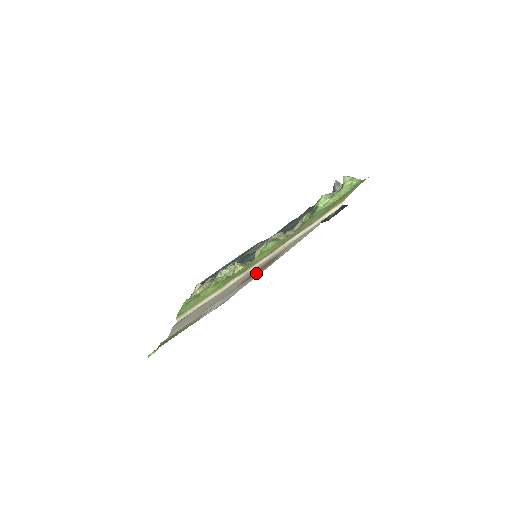
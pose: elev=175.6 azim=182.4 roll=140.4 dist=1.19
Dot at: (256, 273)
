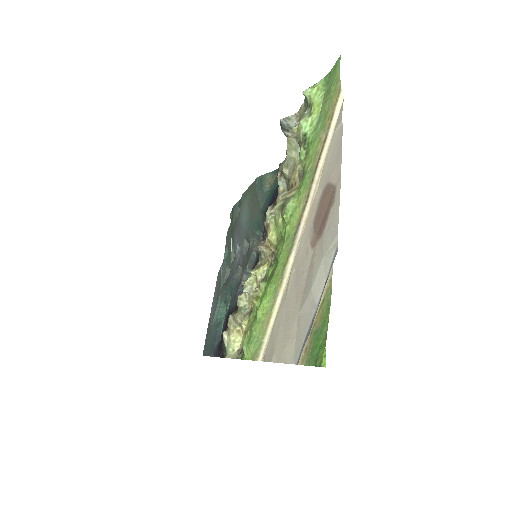
Dot at: (328, 214)
